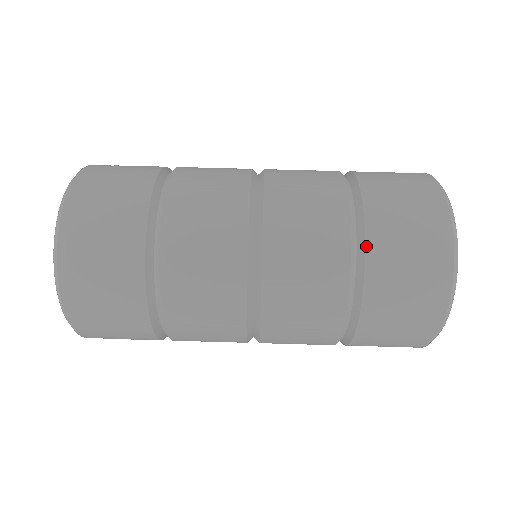
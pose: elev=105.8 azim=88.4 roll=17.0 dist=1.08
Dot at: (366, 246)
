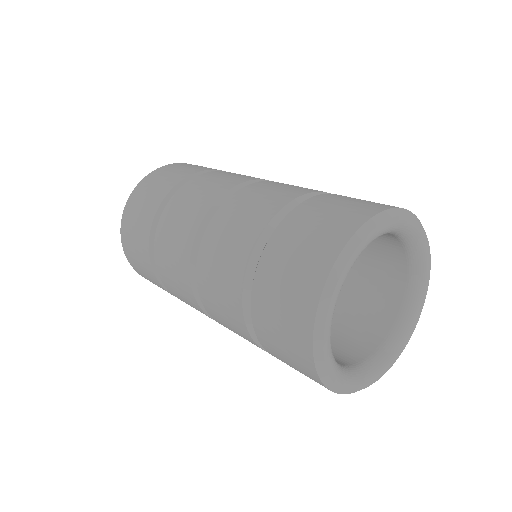
Dot at: (274, 232)
